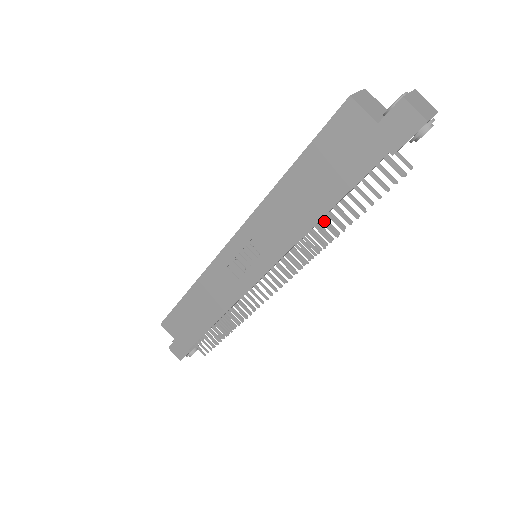
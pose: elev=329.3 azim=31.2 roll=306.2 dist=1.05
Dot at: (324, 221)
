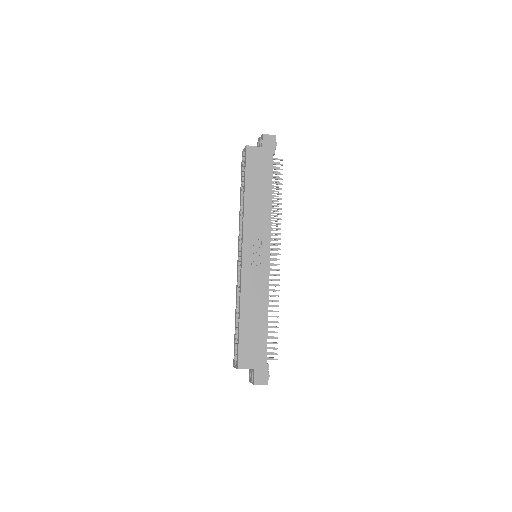
Dot at: (272, 202)
